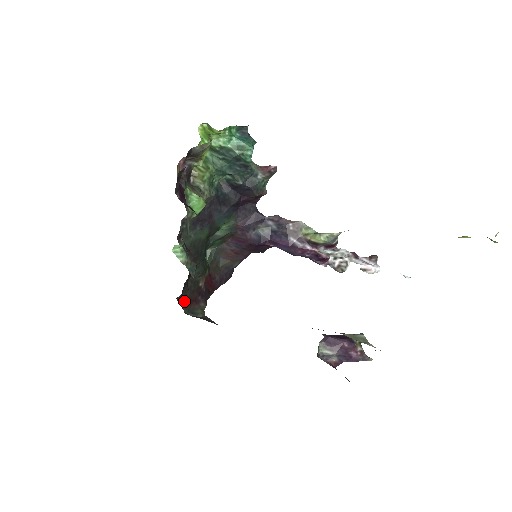
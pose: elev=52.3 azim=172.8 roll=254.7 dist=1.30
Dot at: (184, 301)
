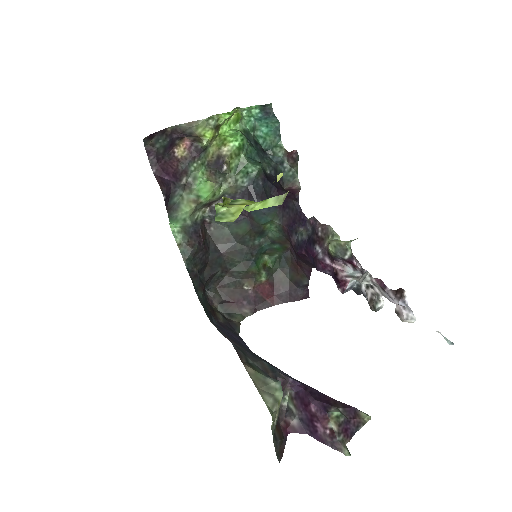
Dot at: (219, 297)
